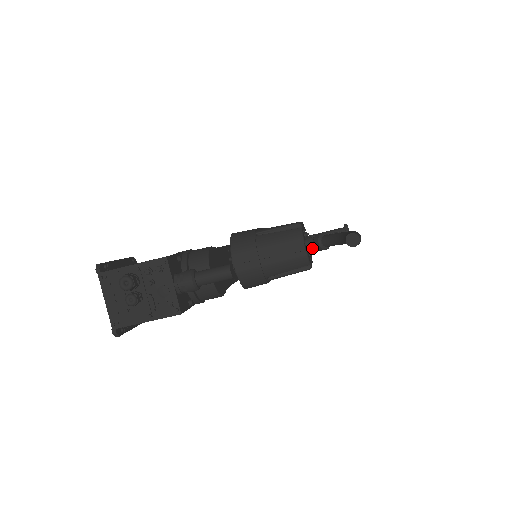
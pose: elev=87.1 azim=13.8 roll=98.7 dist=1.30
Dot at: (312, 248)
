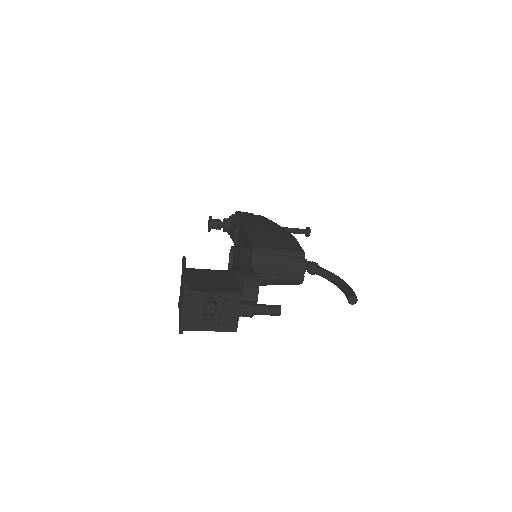
Dot at: occluded
